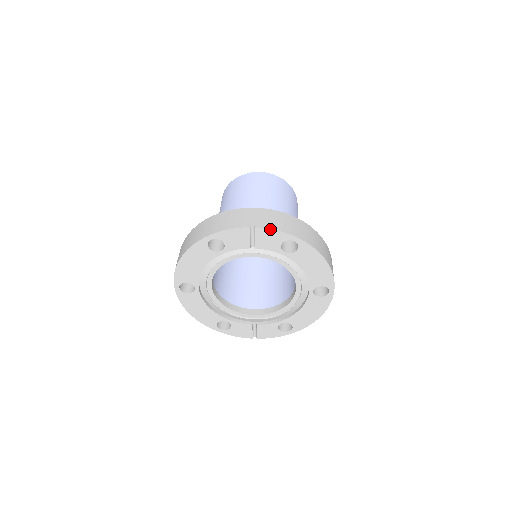
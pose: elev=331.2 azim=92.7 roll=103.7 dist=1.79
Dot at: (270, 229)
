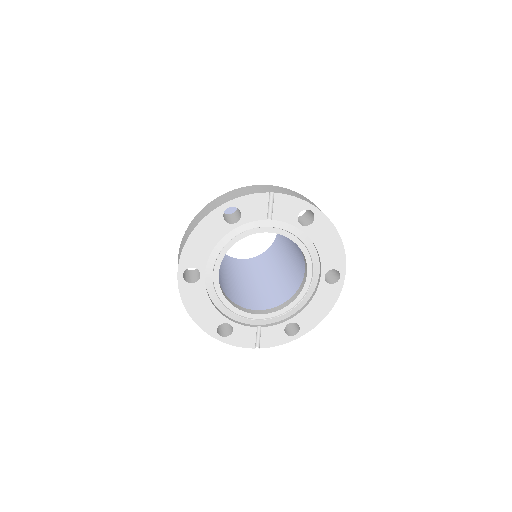
Dot at: (289, 195)
